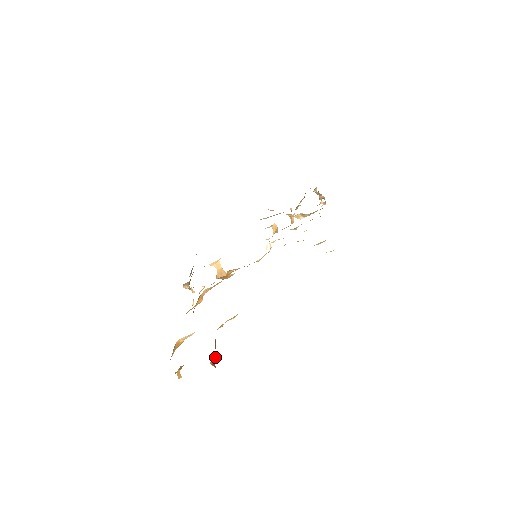
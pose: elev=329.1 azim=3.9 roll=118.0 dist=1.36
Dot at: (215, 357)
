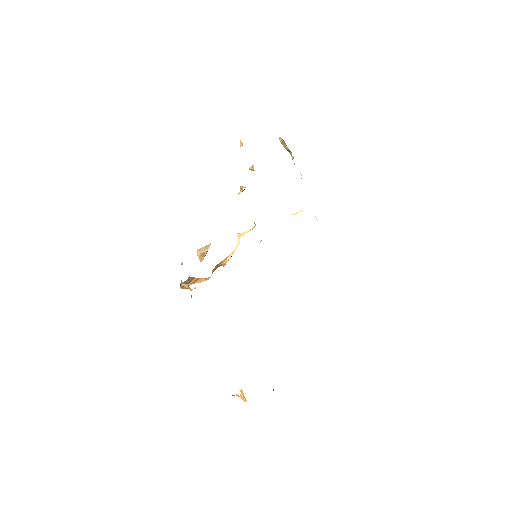
Dot at: occluded
